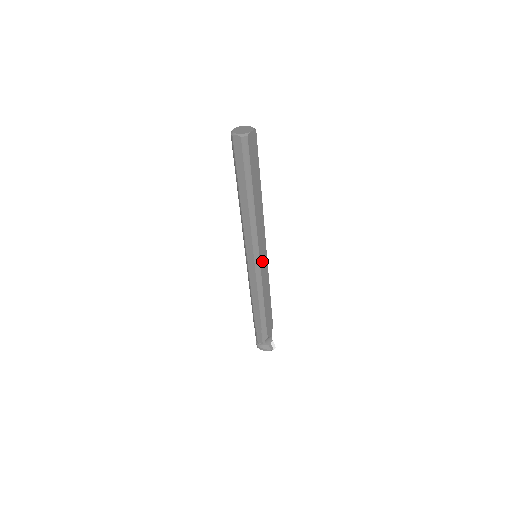
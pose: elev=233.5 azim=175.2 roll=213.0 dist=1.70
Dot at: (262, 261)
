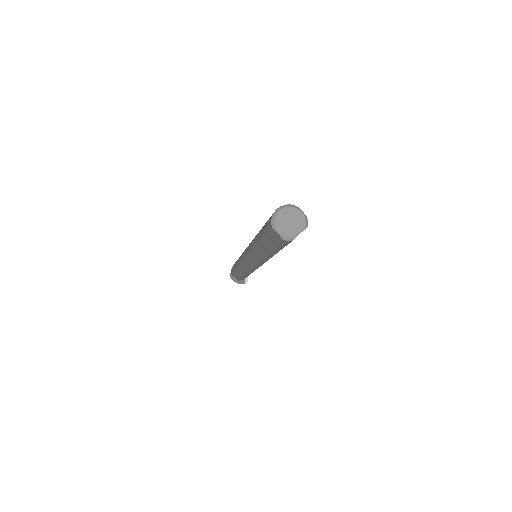
Dot at: occluded
